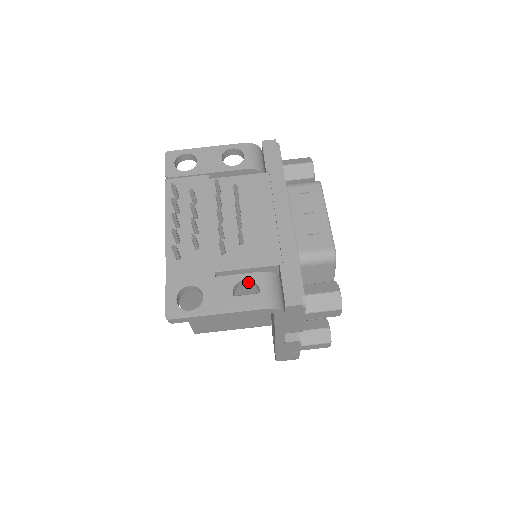
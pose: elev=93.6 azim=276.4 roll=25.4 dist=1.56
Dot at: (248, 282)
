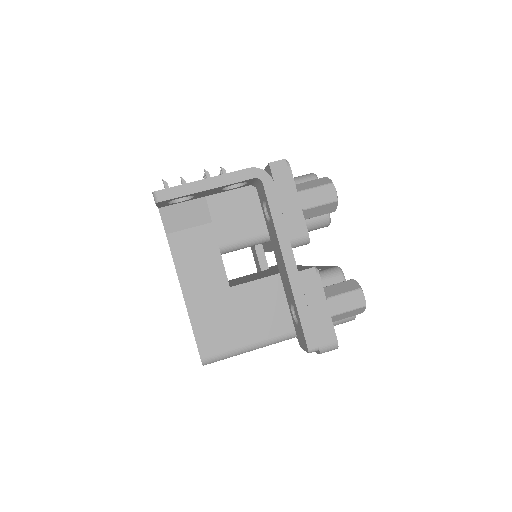
Dot at: occluded
